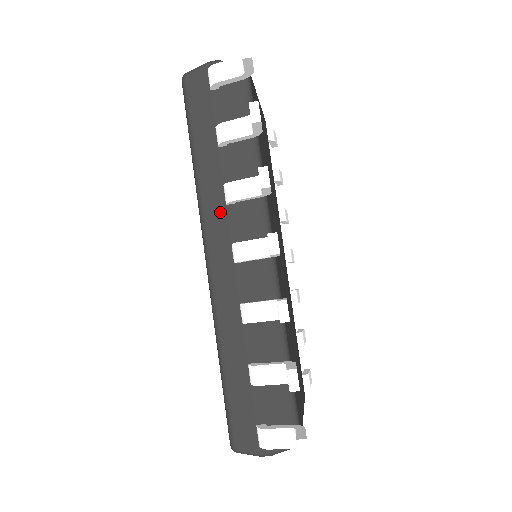
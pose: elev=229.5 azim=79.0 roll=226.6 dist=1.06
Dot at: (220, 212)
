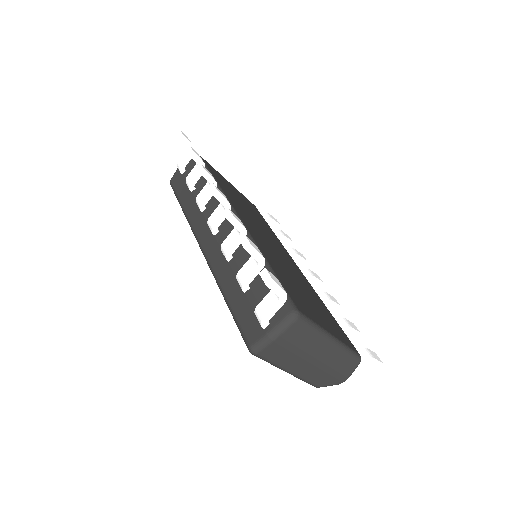
Dot at: (200, 219)
